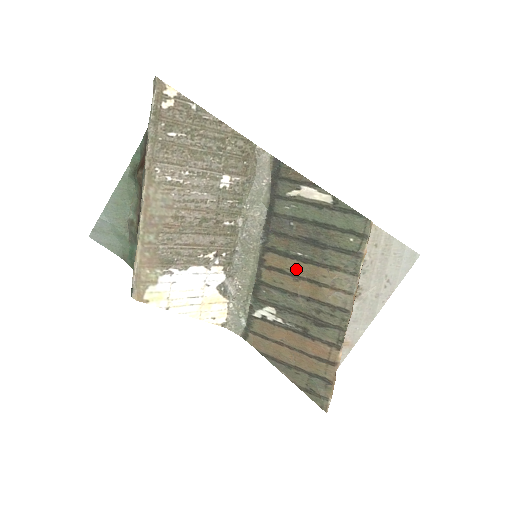
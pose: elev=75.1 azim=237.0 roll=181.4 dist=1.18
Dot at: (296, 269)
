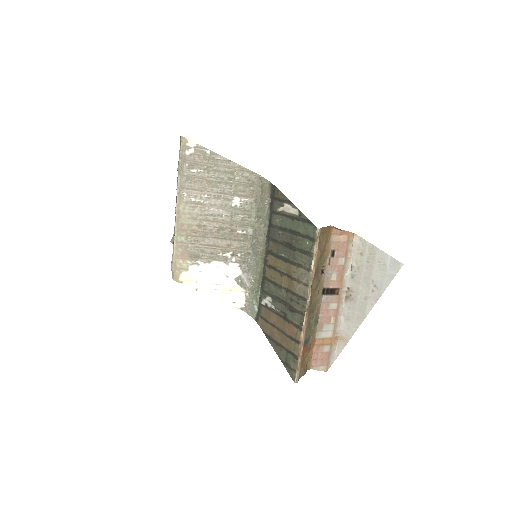
Dot at: (281, 267)
